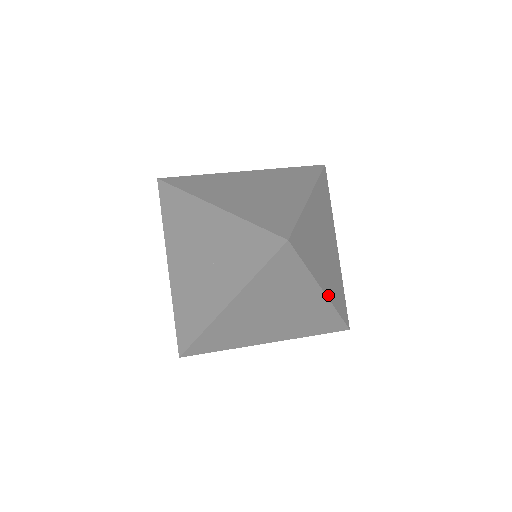
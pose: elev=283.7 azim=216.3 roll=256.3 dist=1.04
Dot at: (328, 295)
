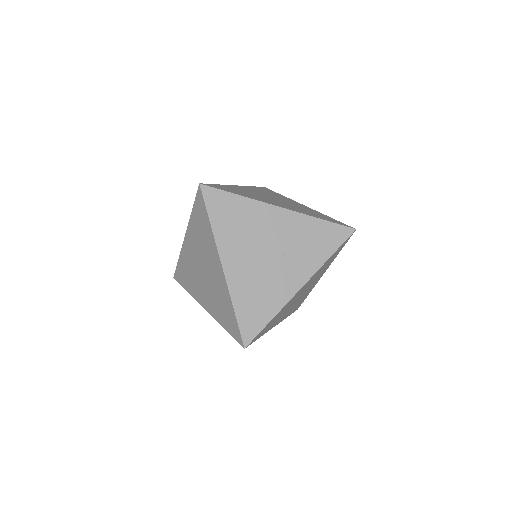
Dot at: occluded
